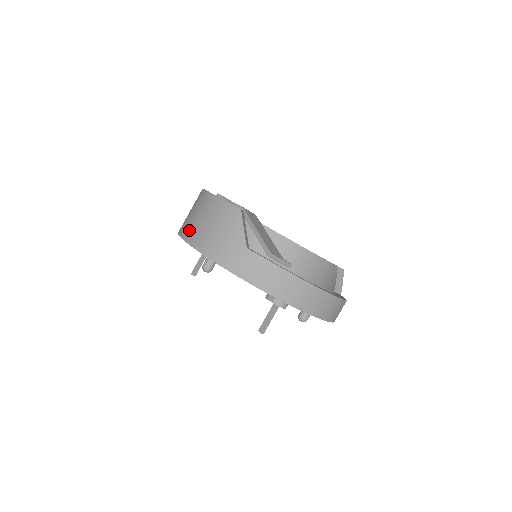
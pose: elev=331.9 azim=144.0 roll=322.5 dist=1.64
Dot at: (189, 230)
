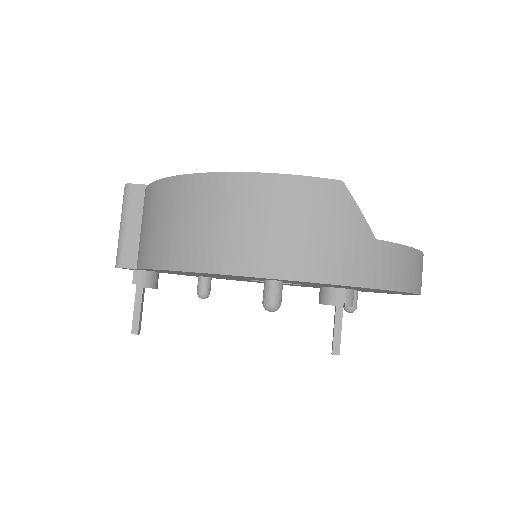
Dot at: (240, 253)
